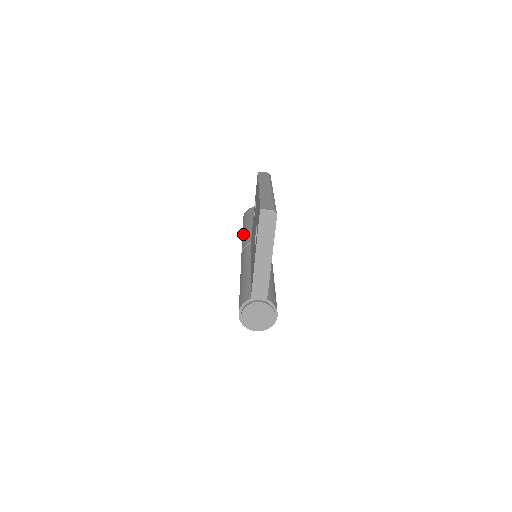
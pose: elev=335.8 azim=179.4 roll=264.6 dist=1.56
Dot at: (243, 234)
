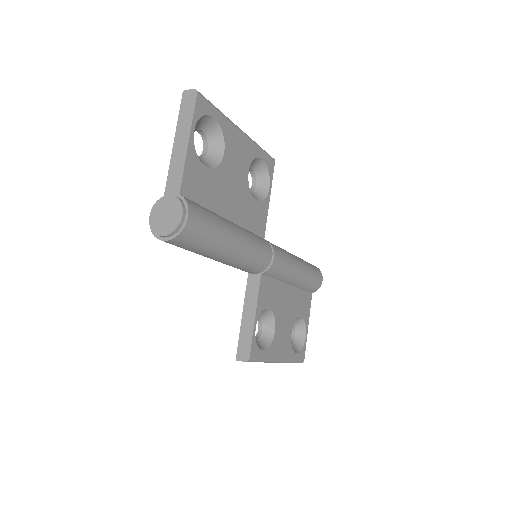
Dot at: occluded
